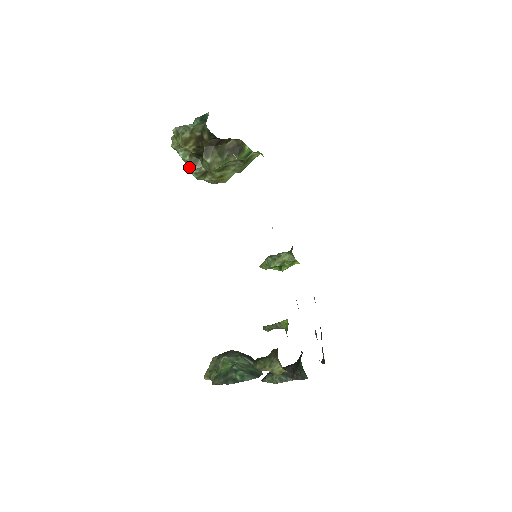
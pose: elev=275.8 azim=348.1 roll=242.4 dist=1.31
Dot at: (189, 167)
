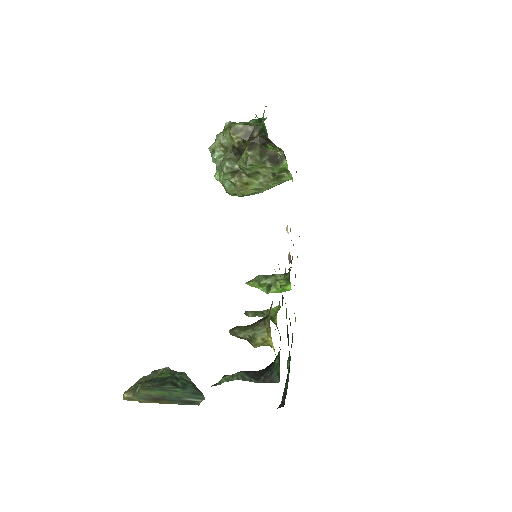
Dot at: (223, 161)
